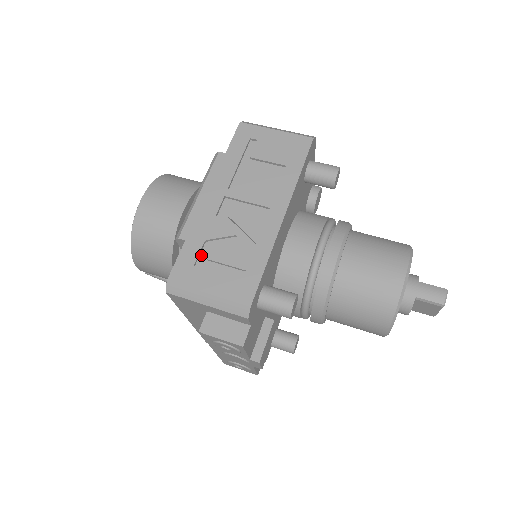
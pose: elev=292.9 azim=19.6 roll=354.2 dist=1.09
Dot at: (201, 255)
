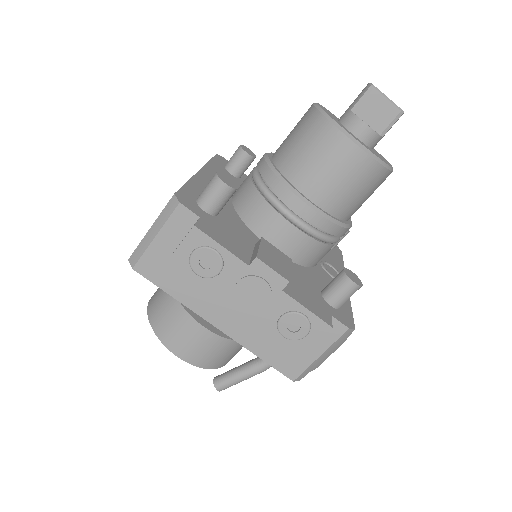
Dot at: occluded
